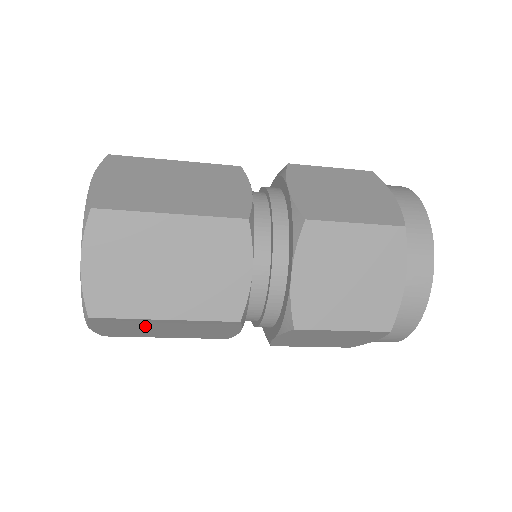
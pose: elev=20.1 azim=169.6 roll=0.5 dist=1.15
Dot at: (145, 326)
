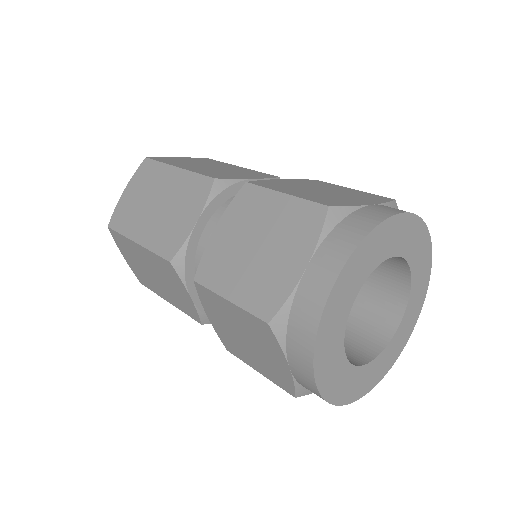
Dot at: (139, 259)
